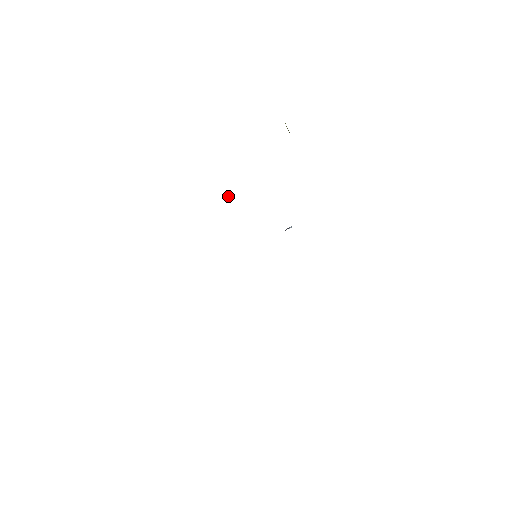
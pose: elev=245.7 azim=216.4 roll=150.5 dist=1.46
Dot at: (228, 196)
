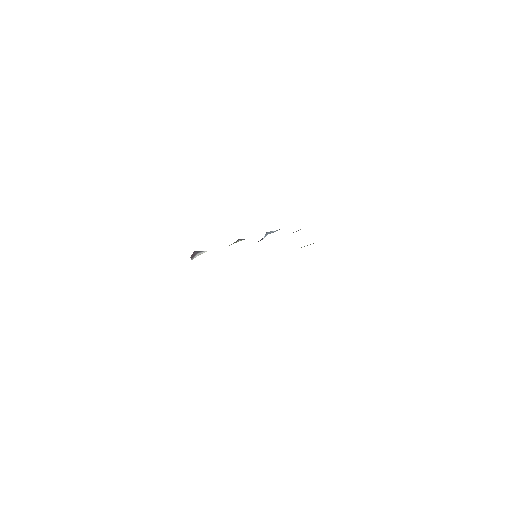
Dot at: (195, 253)
